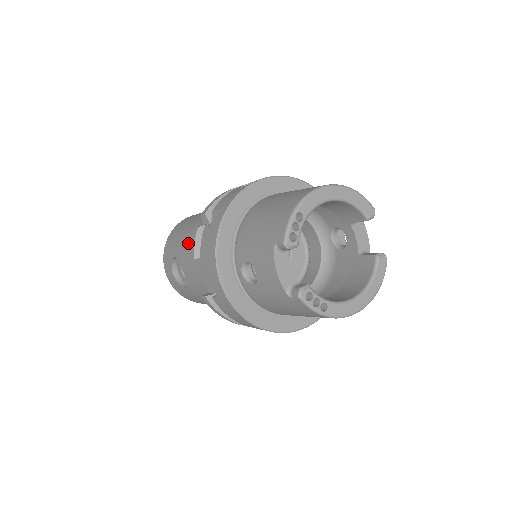
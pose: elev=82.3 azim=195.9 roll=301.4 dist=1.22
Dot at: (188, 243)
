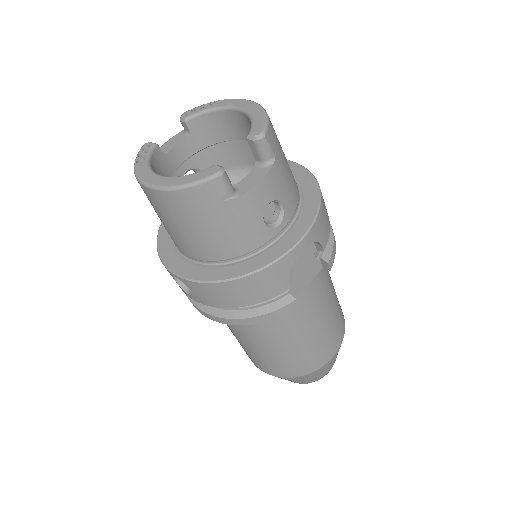
Dot at: occluded
